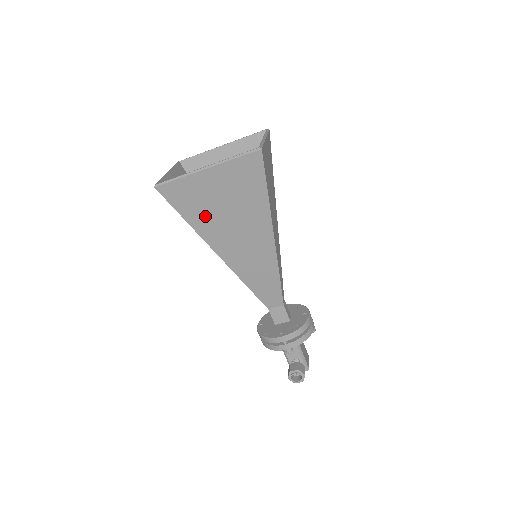
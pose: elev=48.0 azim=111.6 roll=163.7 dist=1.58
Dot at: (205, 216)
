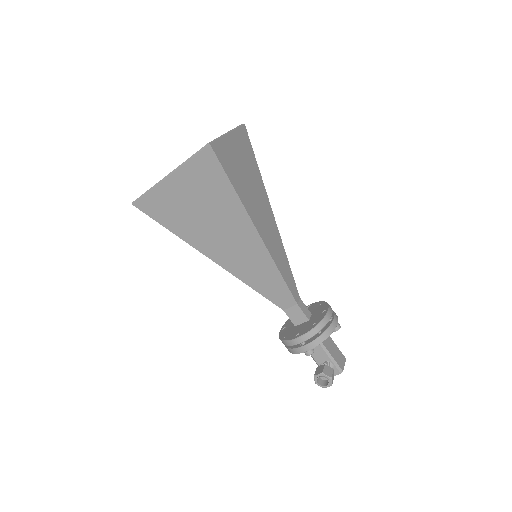
Dot at: (186, 223)
